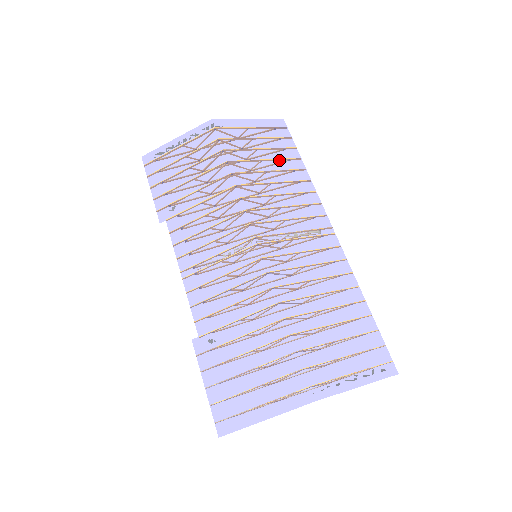
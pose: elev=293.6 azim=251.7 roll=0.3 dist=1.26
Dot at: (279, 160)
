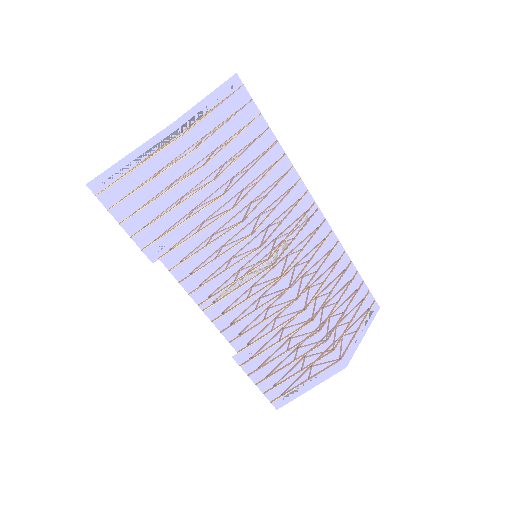
Dot at: (254, 144)
